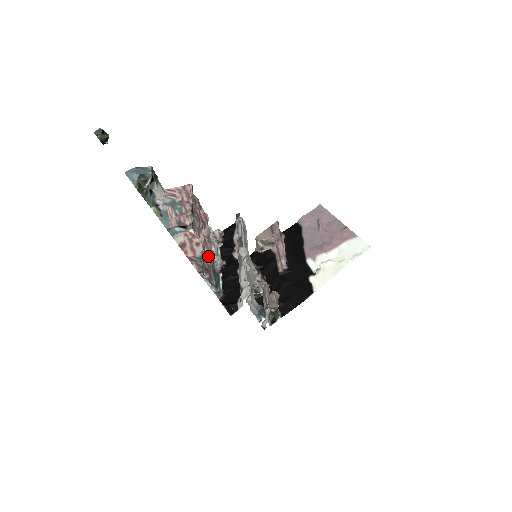
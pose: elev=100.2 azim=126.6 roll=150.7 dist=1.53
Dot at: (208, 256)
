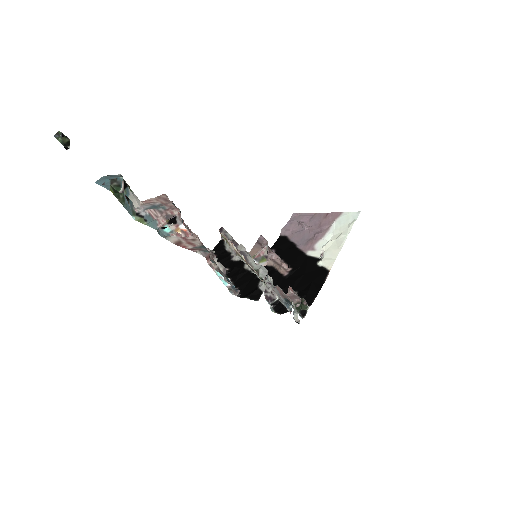
Dot at: occluded
